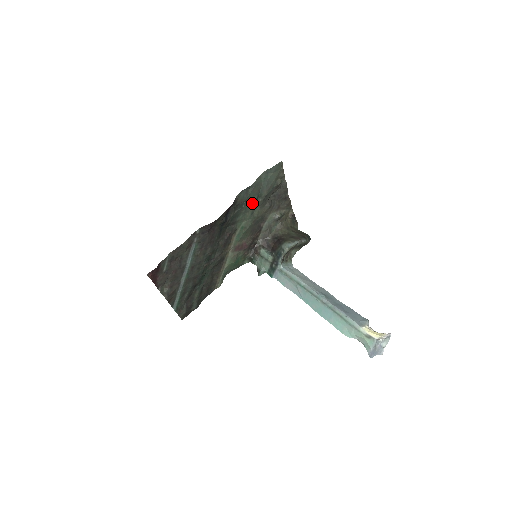
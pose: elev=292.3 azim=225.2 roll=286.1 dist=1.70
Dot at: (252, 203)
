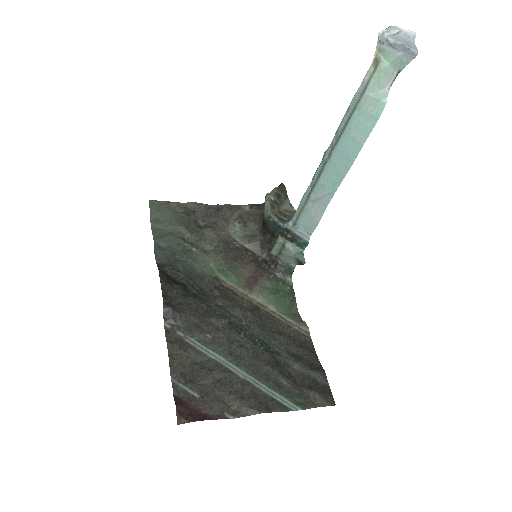
Dot at: (188, 248)
